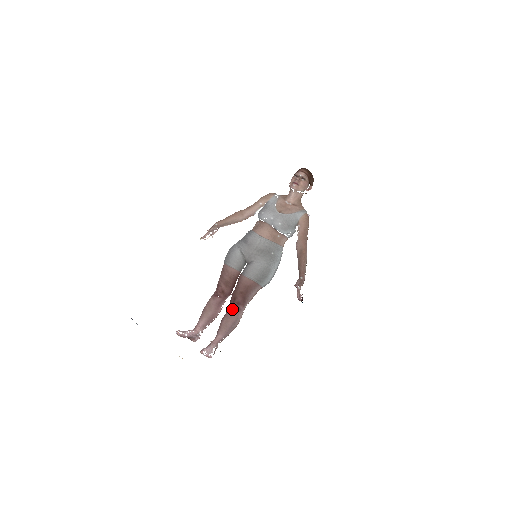
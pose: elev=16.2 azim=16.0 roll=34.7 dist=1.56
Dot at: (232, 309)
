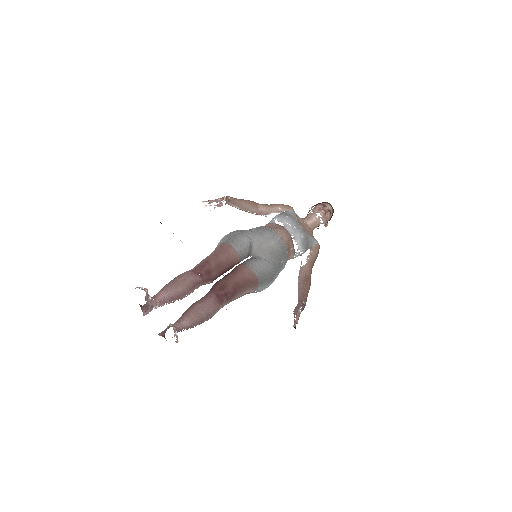
Dot at: (214, 297)
